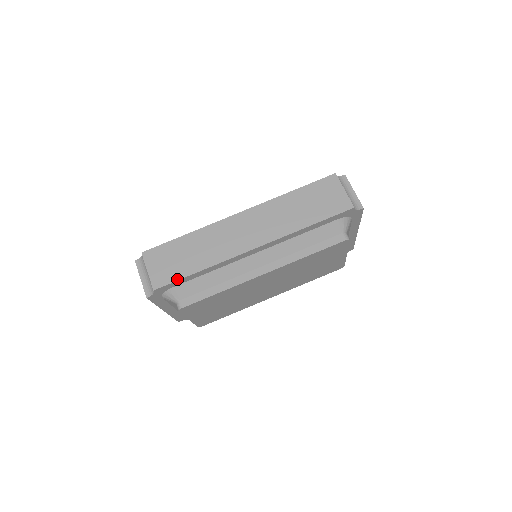
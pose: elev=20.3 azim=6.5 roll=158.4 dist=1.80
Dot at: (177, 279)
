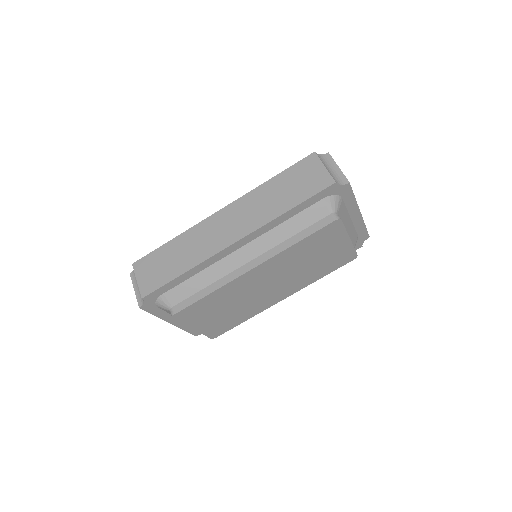
Dot at: (163, 284)
